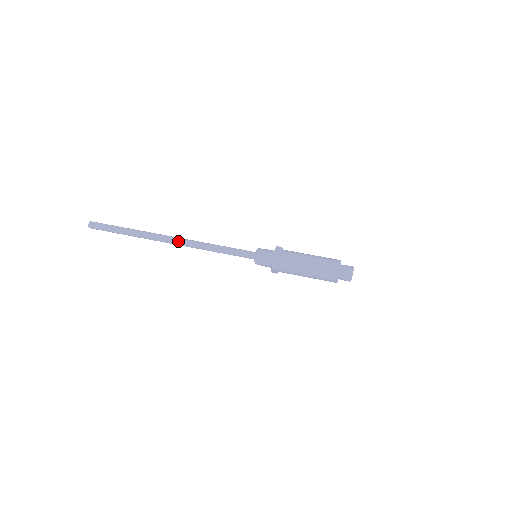
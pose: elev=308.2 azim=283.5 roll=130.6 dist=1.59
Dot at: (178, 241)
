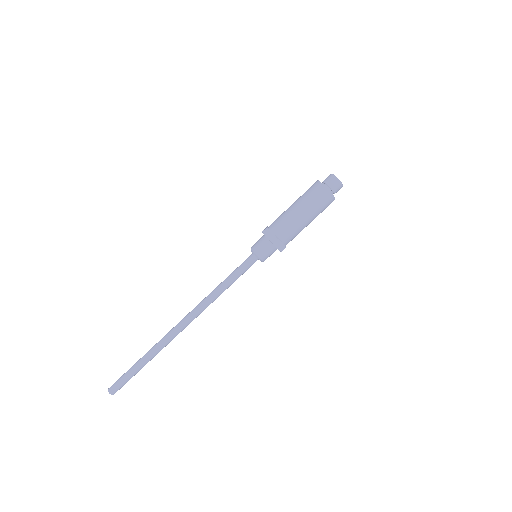
Dot at: (189, 320)
